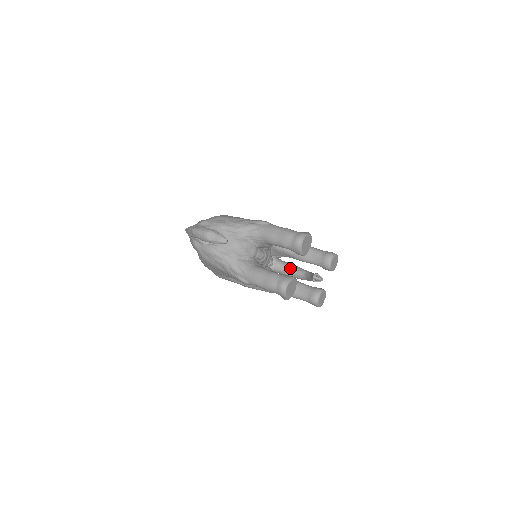
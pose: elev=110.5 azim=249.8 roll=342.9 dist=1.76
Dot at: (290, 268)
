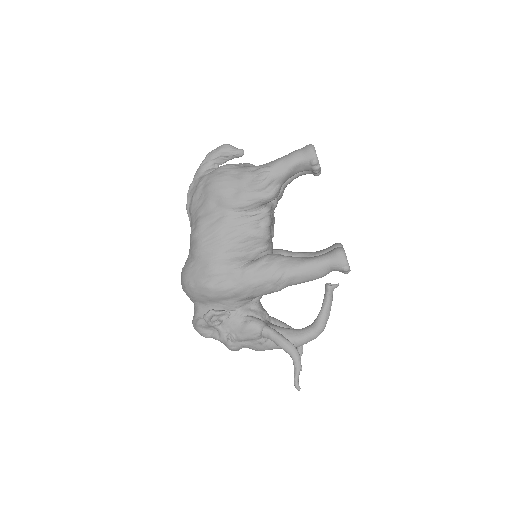
Dot at: occluded
